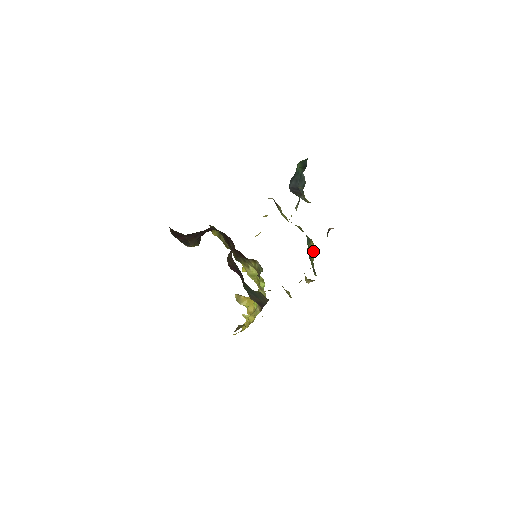
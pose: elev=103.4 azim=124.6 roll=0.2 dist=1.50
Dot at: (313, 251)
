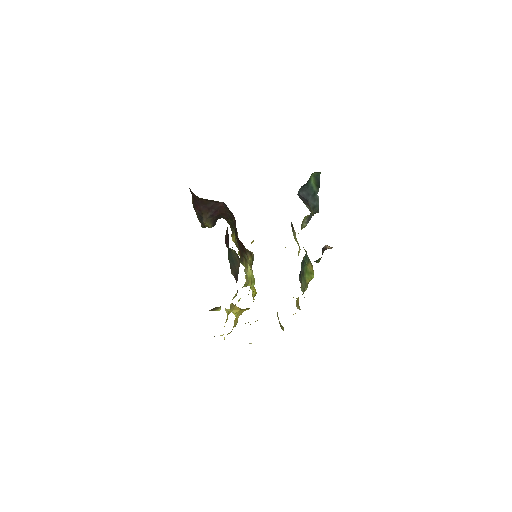
Dot at: (309, 272)
